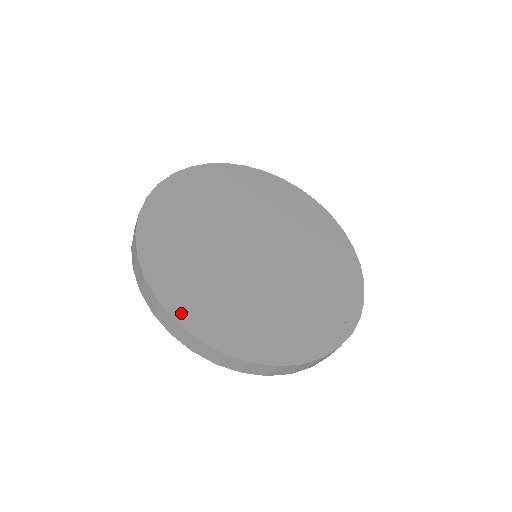
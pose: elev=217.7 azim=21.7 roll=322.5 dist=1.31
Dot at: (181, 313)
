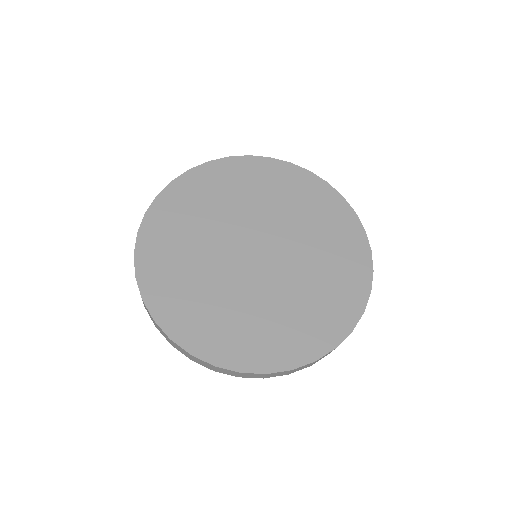
Dot at: (286, 361)
